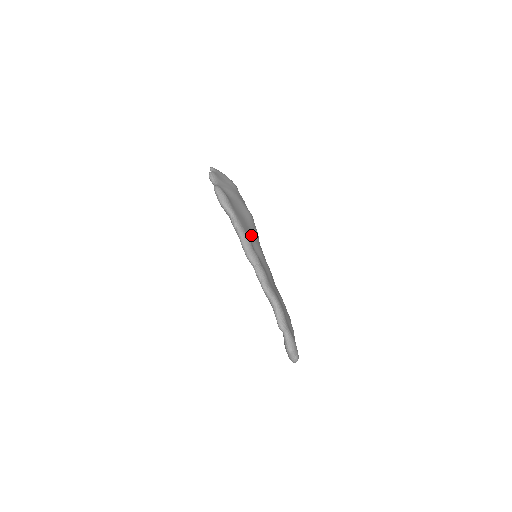
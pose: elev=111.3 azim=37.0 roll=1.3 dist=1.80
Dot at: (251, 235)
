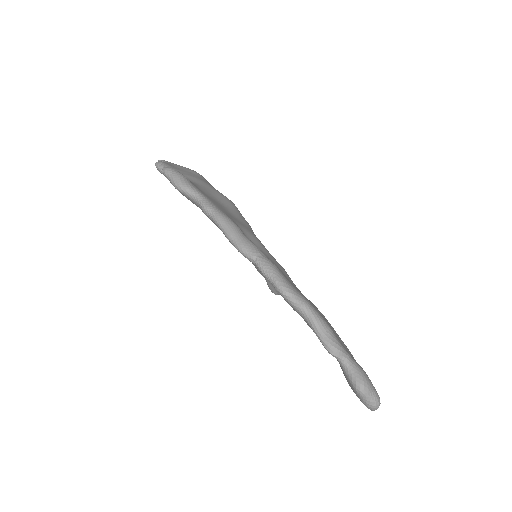
Dot at: (238, 223)
